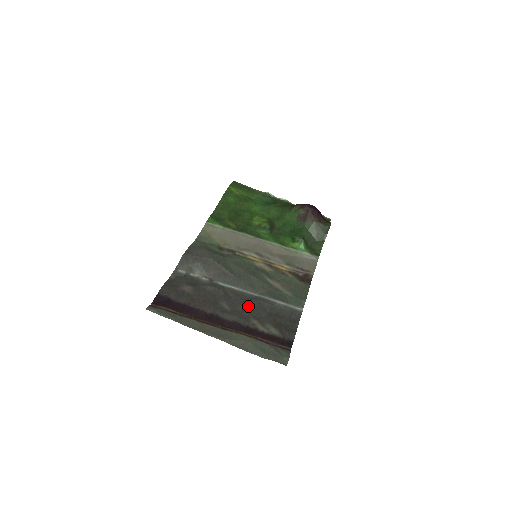
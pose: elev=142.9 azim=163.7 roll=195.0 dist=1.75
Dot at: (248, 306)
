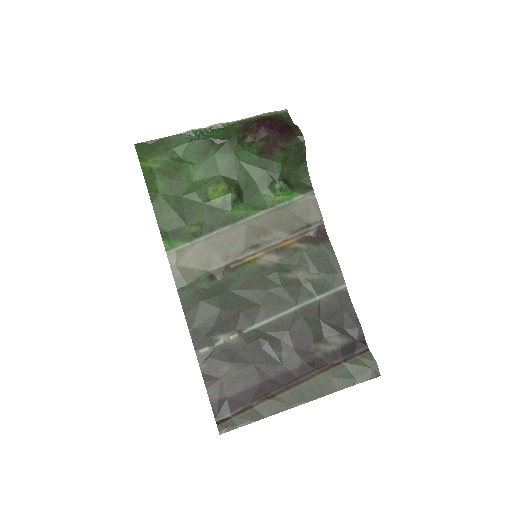
Dot at: (298, 333)
